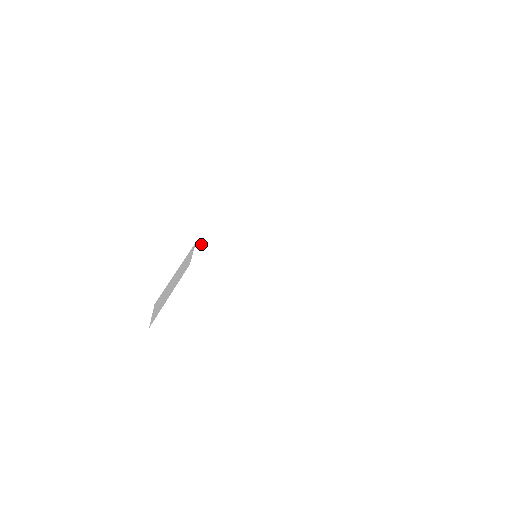
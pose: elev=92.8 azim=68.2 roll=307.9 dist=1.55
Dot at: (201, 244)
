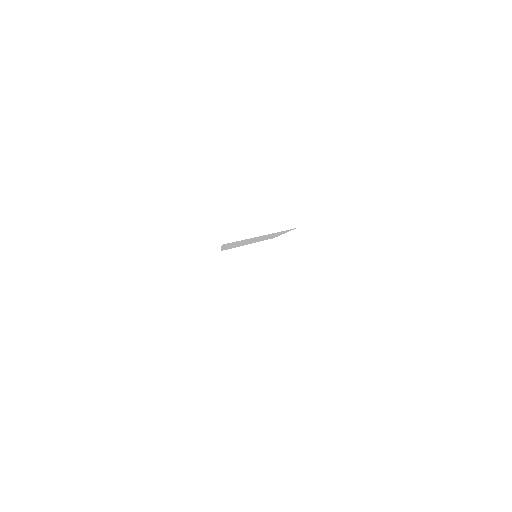
Dot at: (222, 245)
